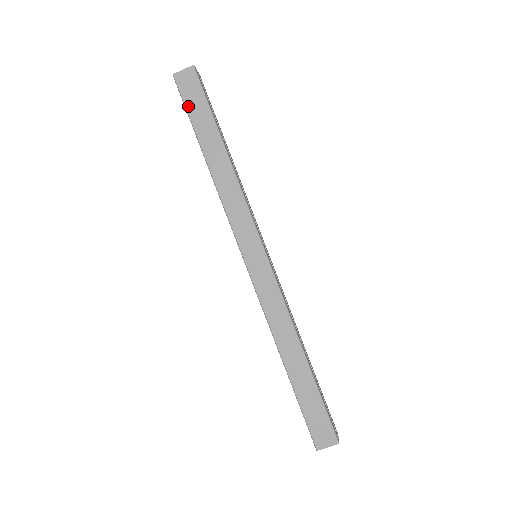
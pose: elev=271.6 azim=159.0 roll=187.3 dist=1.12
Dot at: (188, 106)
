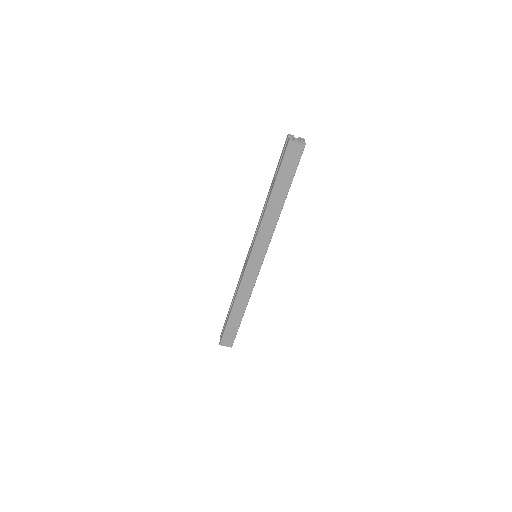
Dot at: (283, 165)
